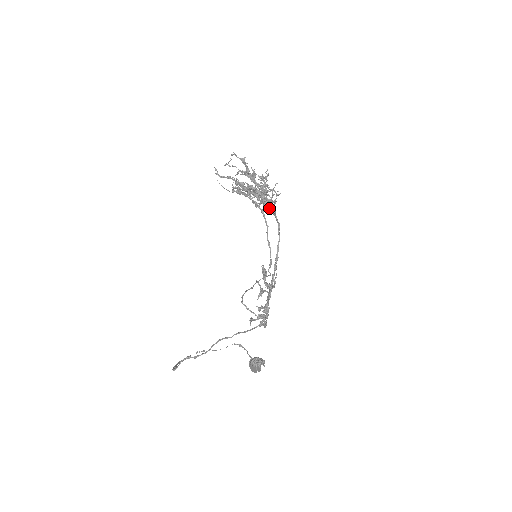
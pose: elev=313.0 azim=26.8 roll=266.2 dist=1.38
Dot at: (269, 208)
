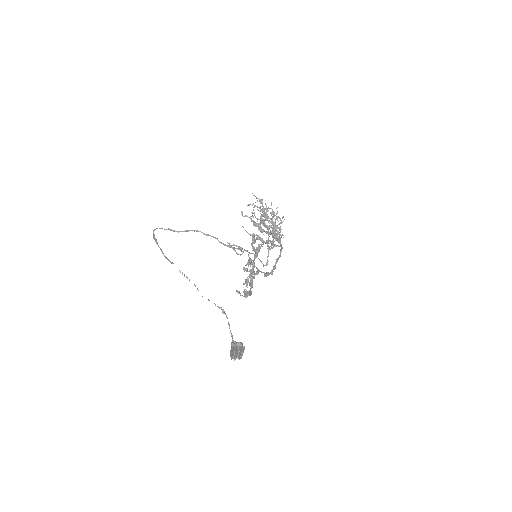
Dot at: (275, 234)
